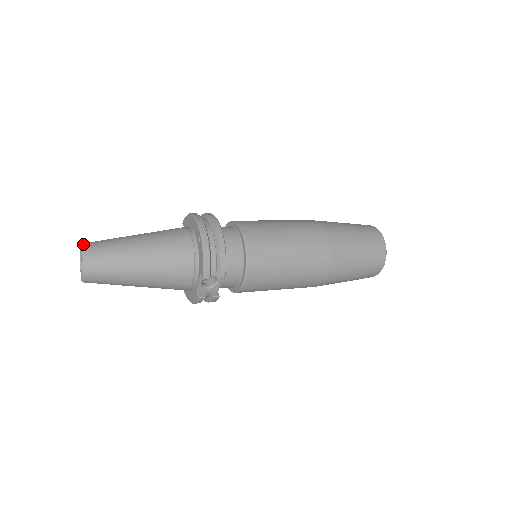
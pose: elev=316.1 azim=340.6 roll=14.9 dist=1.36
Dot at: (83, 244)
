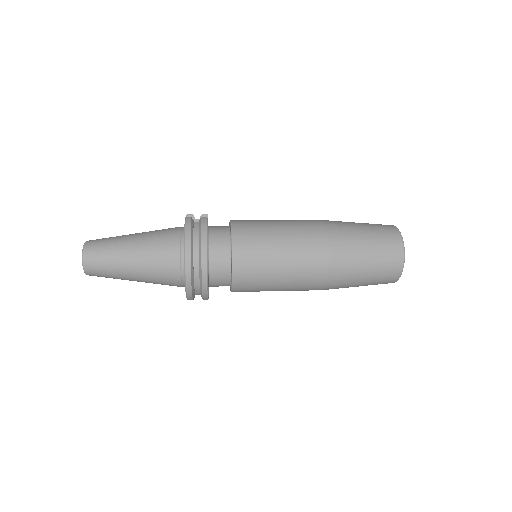
Dot at: (83, 256)
